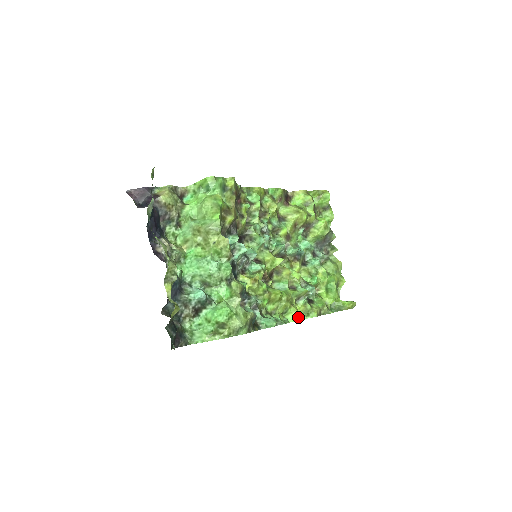
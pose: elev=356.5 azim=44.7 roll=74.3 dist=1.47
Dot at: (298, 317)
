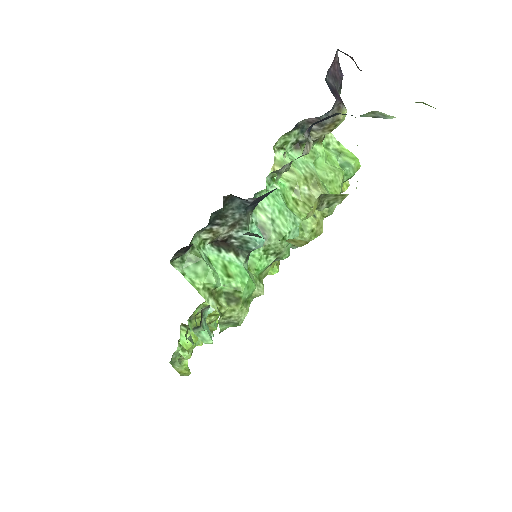
Dot at: (191, 347)
